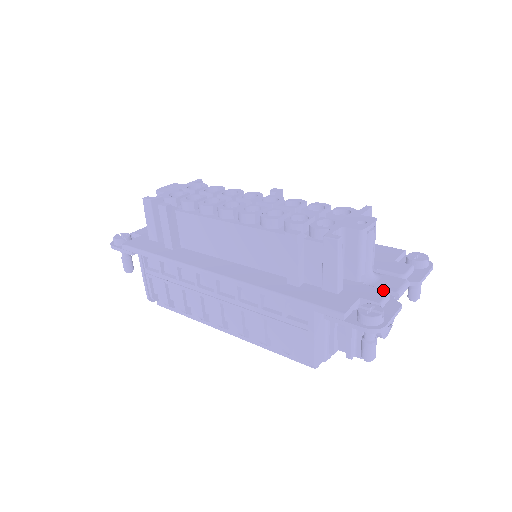
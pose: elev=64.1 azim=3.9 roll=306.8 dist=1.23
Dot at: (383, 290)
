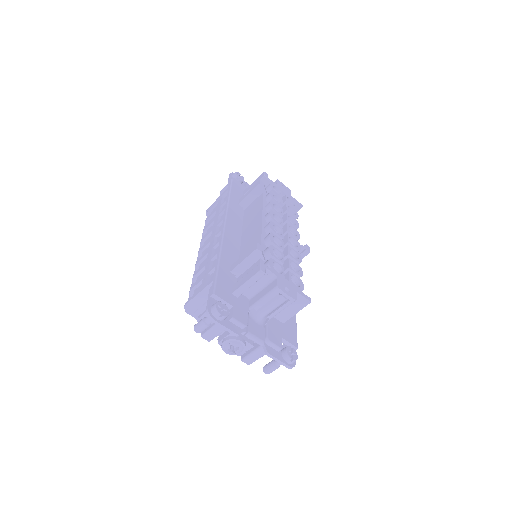
Dot at: (246, 322)
